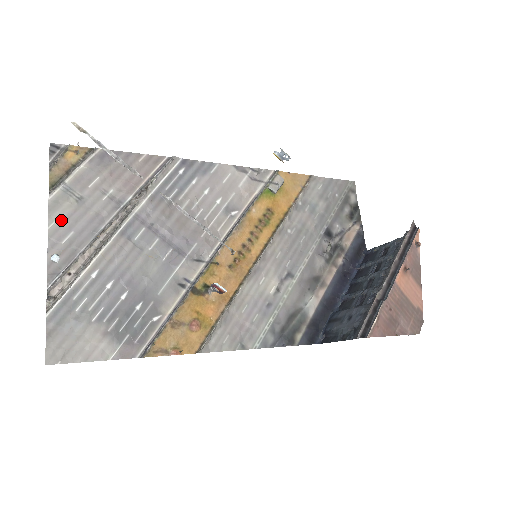
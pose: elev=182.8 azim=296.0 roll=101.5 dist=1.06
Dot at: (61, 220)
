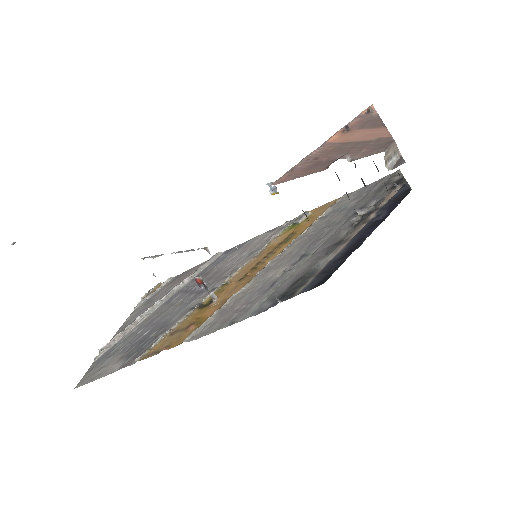
Dot at: (134, 315)
